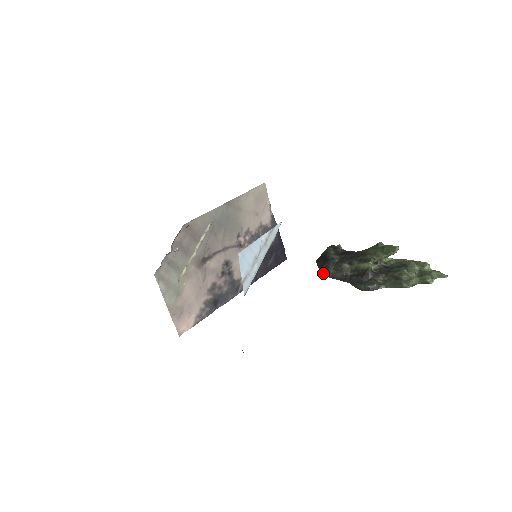
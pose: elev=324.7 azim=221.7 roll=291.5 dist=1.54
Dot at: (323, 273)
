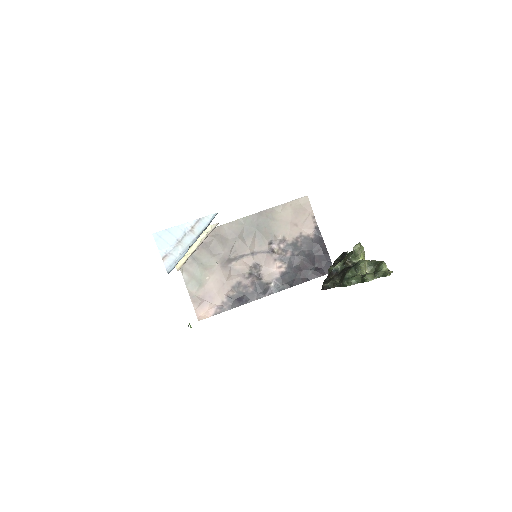
Dot at: occluded
